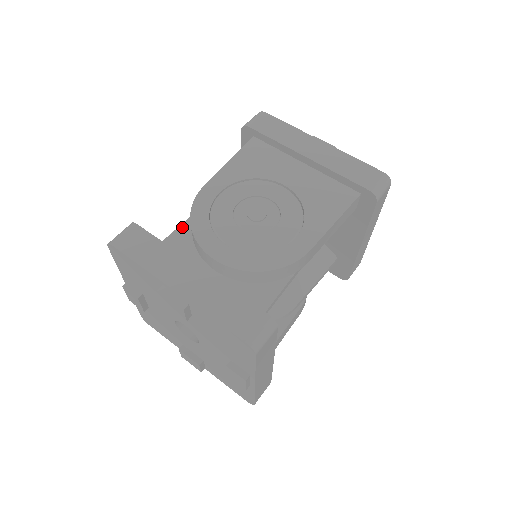
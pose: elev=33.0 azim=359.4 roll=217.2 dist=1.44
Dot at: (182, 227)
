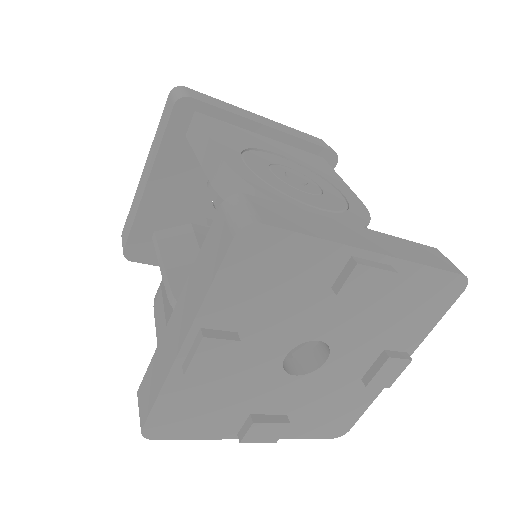
Dot at: occluded
